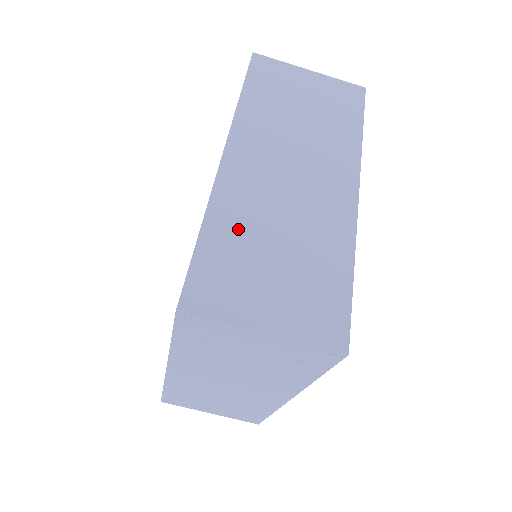
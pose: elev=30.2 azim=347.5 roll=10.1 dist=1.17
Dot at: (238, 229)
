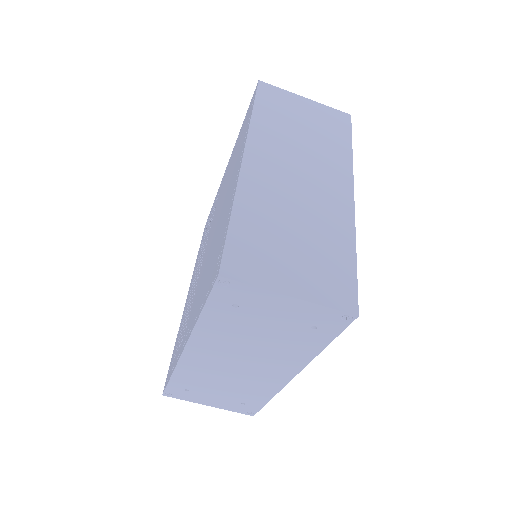
Dot at: (261, 215)
